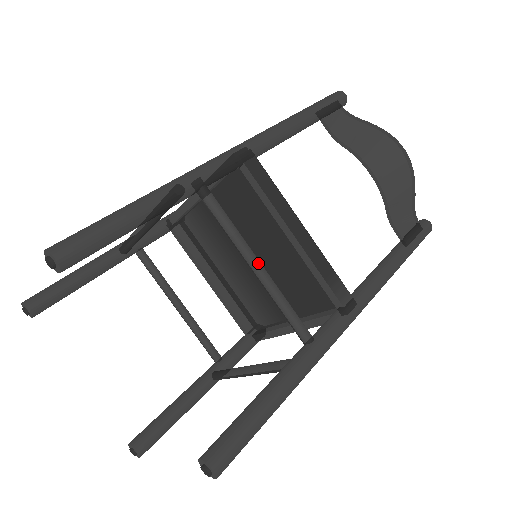
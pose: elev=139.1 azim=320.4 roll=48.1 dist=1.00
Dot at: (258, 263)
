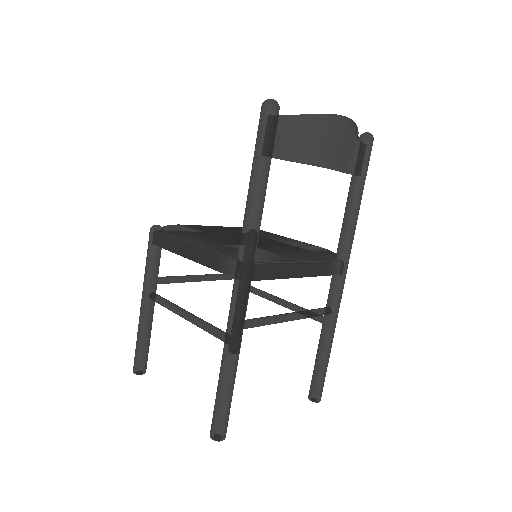
Dot at: (291, 318)
